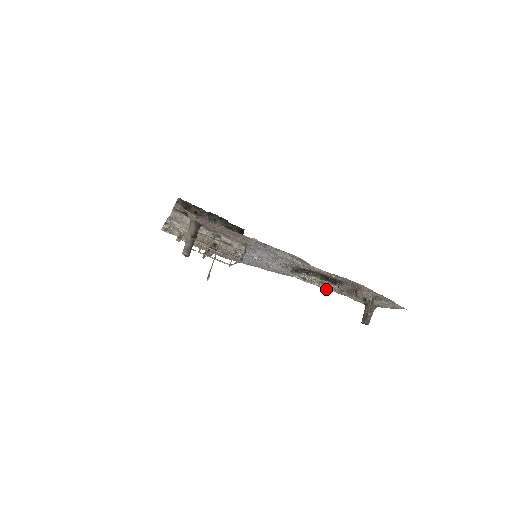
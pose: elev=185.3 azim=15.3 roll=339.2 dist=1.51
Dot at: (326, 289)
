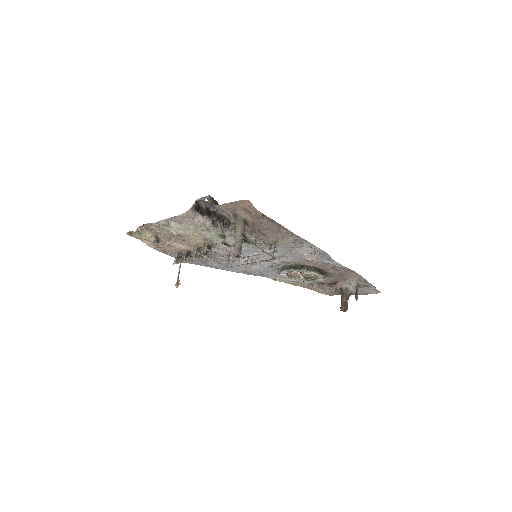
Dot at: occluded
